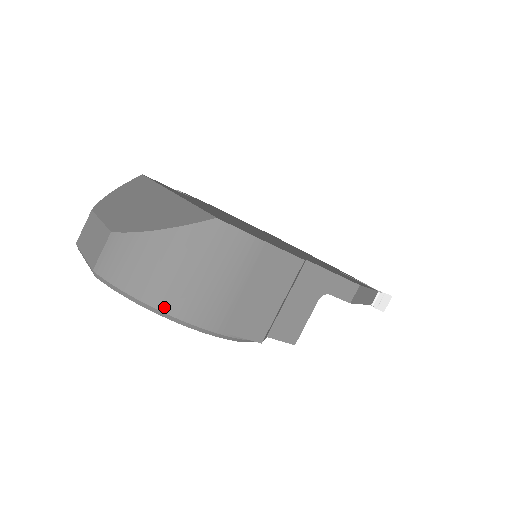
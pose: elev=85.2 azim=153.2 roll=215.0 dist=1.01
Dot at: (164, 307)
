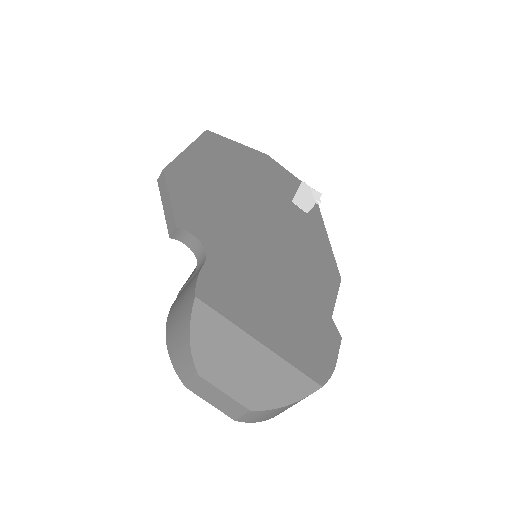
Dot at: occluded
